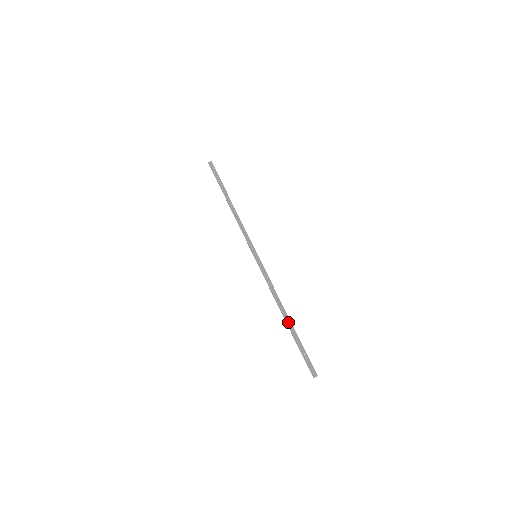
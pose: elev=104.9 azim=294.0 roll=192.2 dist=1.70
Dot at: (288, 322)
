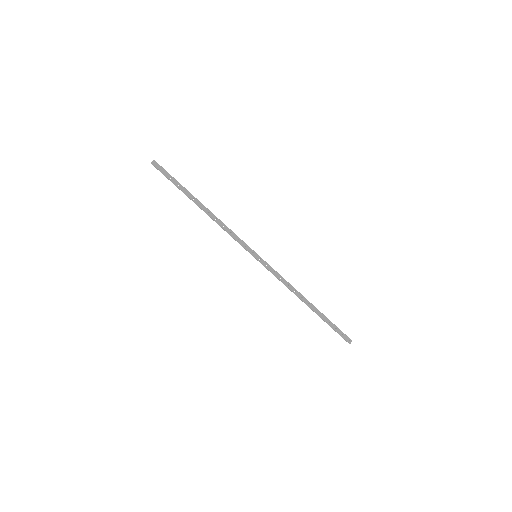
Dot at: (312, 308)
